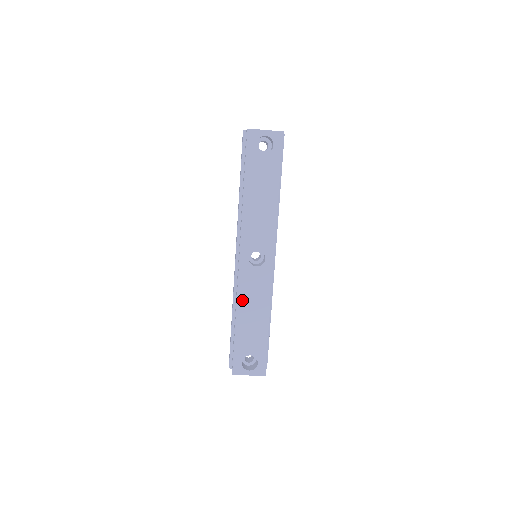
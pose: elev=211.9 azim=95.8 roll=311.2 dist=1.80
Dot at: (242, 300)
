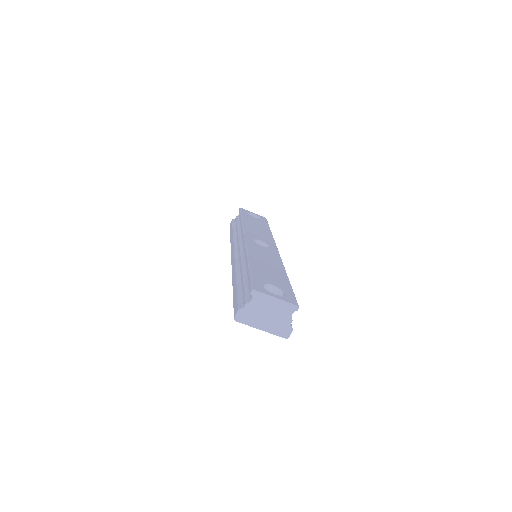
Dot at: (252, 254)
